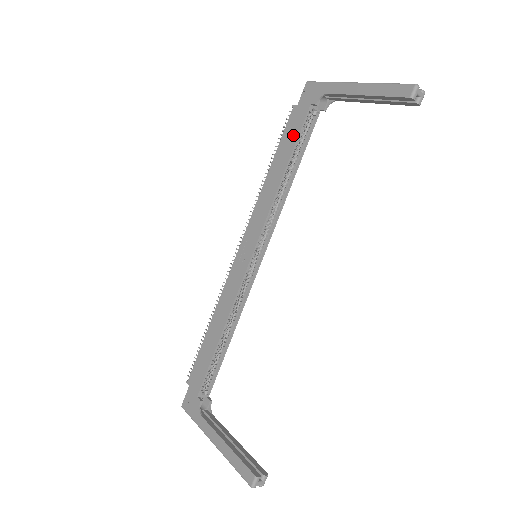
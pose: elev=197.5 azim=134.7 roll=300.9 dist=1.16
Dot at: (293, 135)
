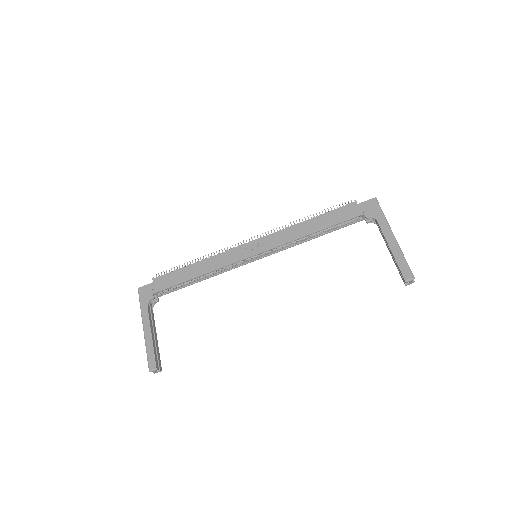
Dot at: (339, 218)
